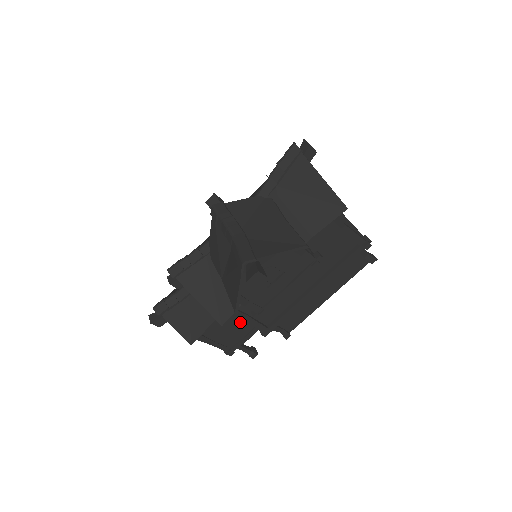
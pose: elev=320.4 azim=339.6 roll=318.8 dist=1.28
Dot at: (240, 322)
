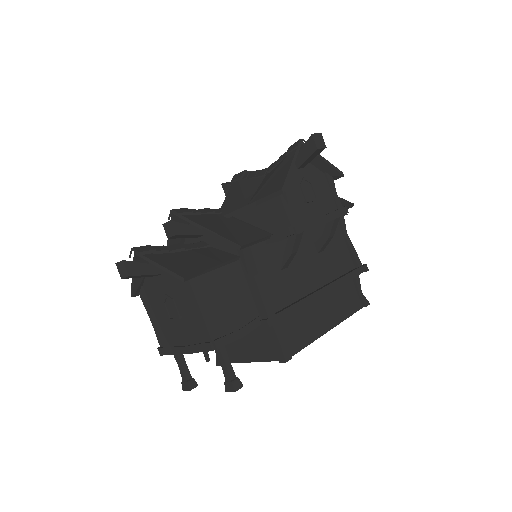
Dot at: (240, 298)
